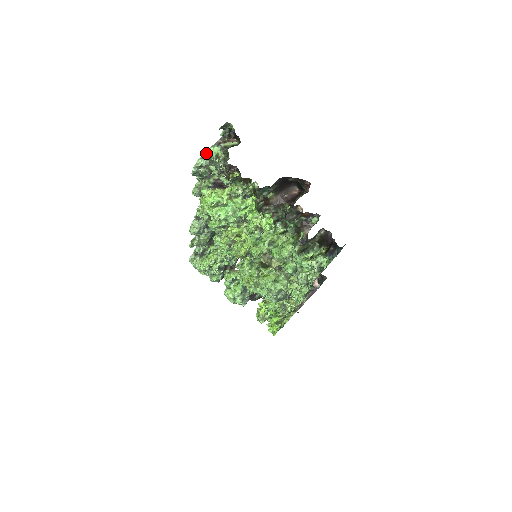
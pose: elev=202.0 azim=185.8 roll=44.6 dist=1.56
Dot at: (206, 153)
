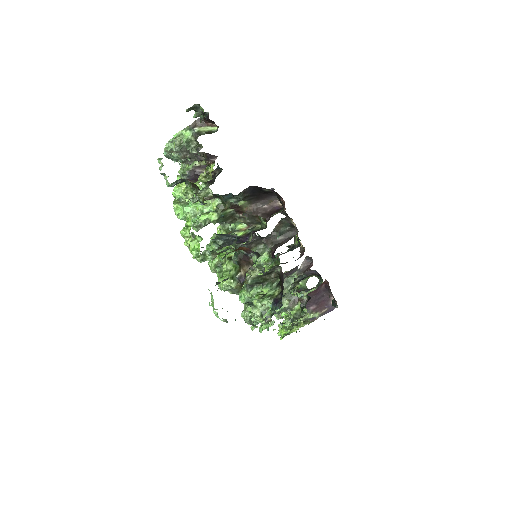
Dot at: (175, 137)
